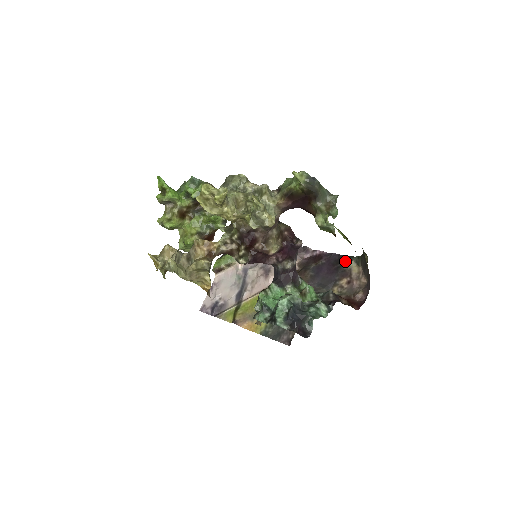
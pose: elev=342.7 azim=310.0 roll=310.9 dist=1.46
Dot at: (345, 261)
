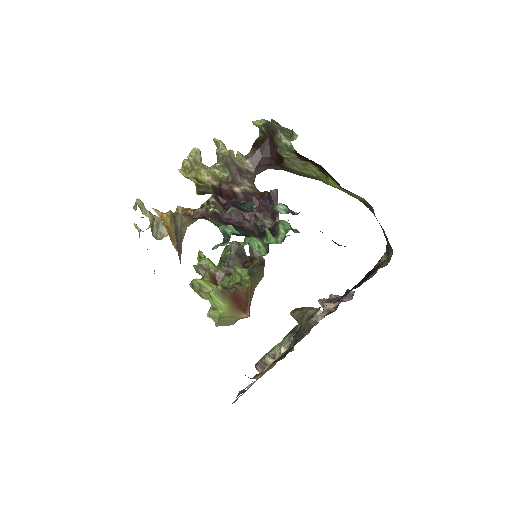
Dot at: occluded
